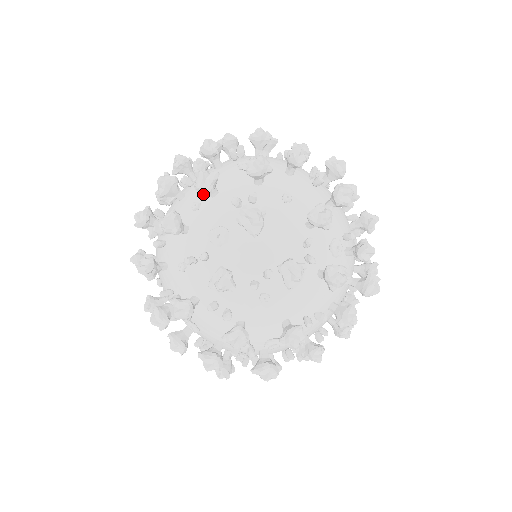
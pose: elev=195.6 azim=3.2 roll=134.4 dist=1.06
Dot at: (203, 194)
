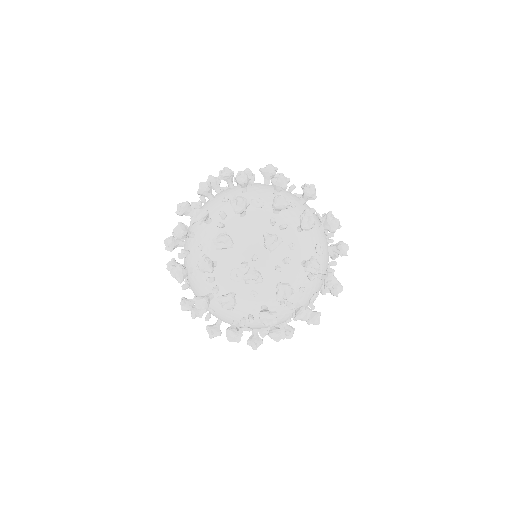
Dot at: occluded
